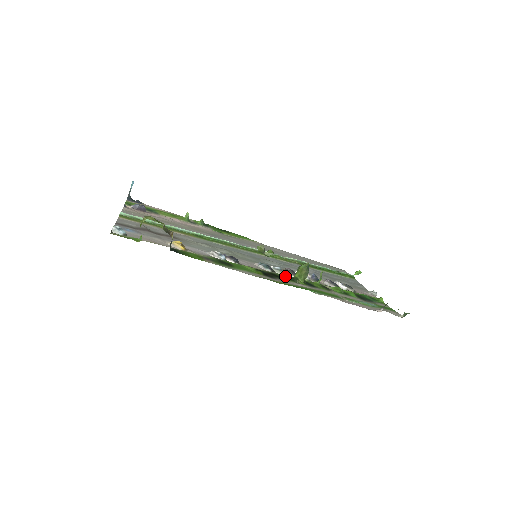
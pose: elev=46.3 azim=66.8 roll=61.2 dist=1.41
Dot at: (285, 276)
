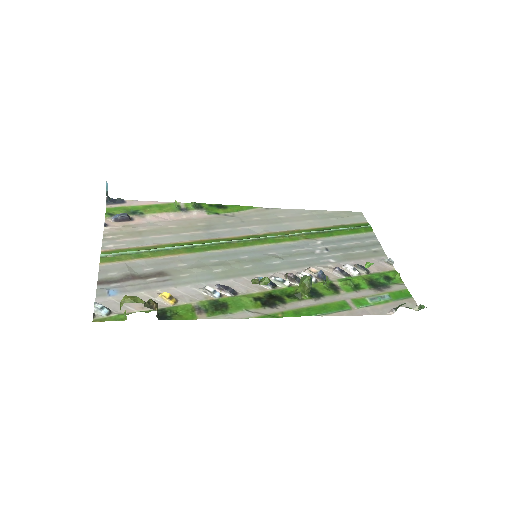
Dot at: (287, 290)
